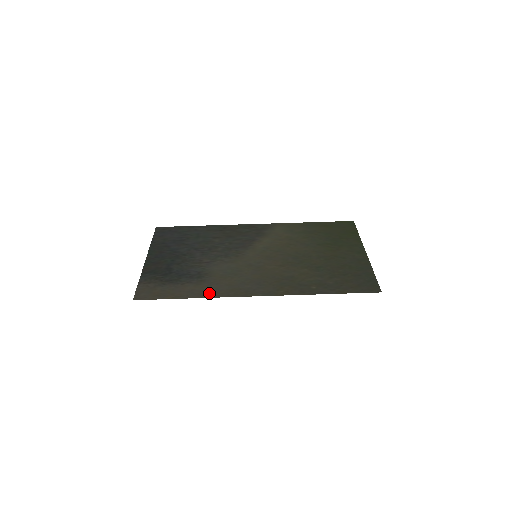
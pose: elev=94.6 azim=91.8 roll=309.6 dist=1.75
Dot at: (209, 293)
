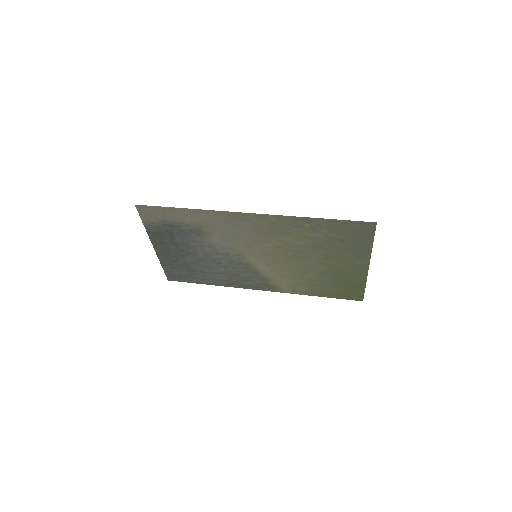
Dot at: (204, 214)
